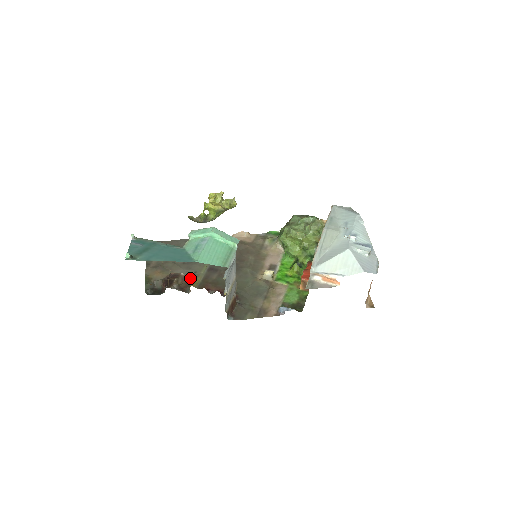
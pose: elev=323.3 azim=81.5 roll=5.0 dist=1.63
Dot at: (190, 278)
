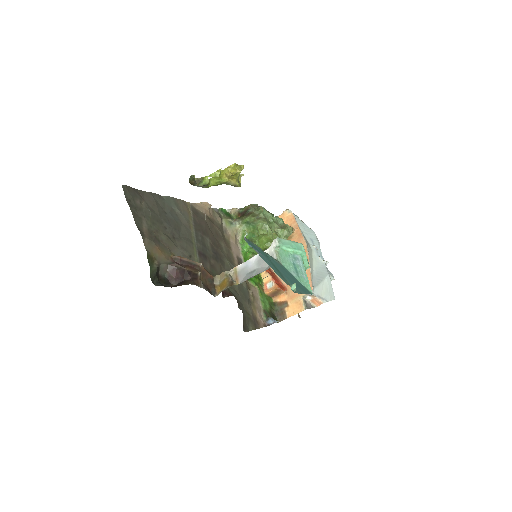
Dot at: occluded
